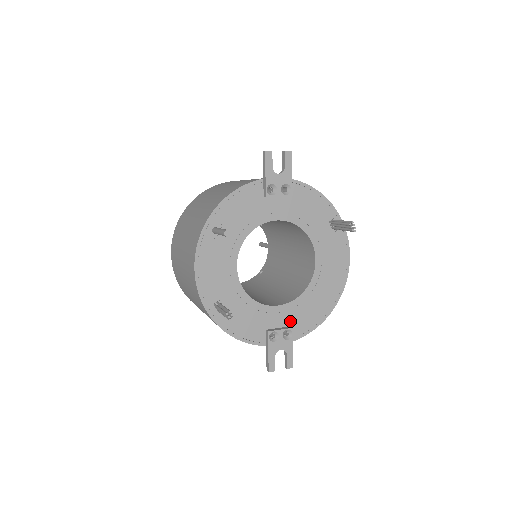
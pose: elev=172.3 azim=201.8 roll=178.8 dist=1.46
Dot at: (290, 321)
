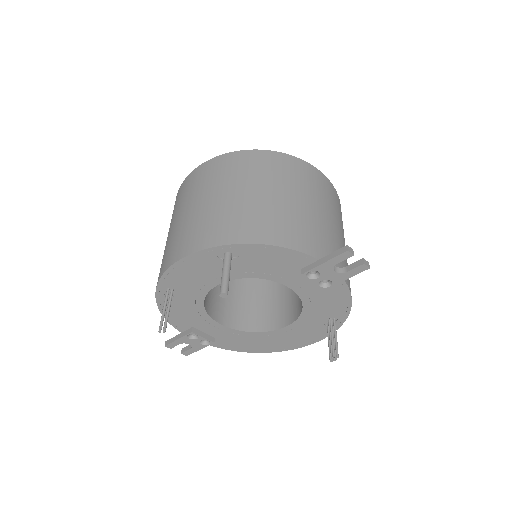
Dot at: (218, 336)
